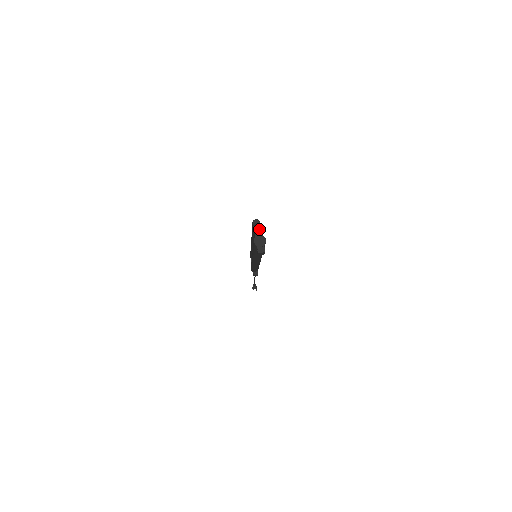
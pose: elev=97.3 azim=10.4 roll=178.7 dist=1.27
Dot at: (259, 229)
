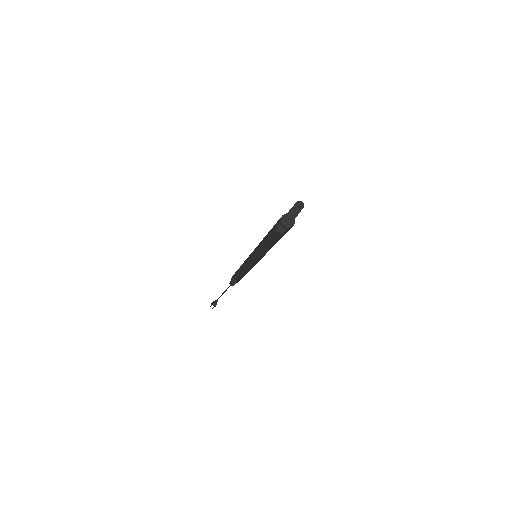
Dot at: (297, 212)
